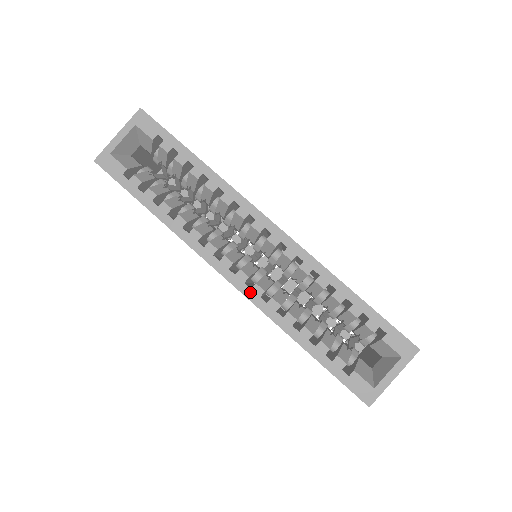
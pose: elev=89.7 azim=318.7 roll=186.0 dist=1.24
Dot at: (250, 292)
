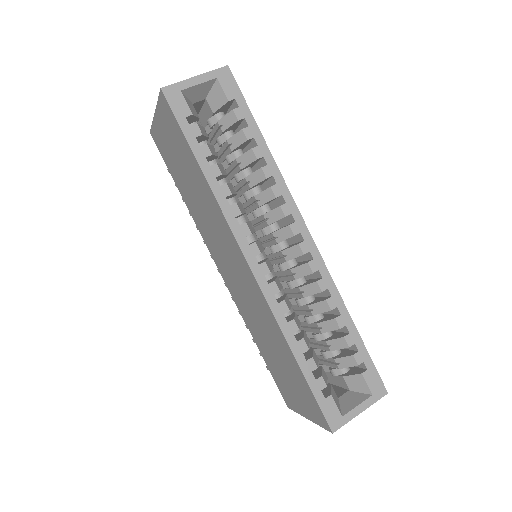
Dot at: (267, 287)
